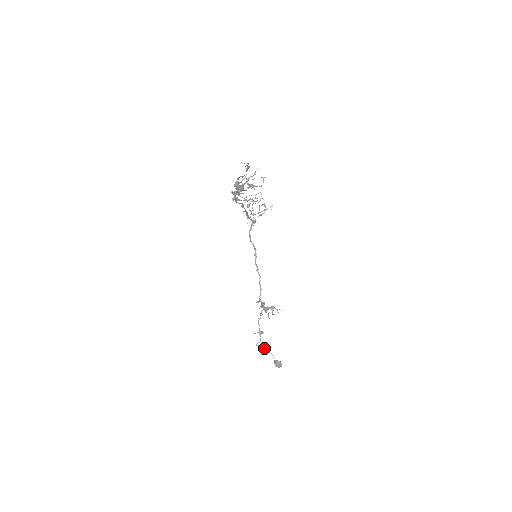
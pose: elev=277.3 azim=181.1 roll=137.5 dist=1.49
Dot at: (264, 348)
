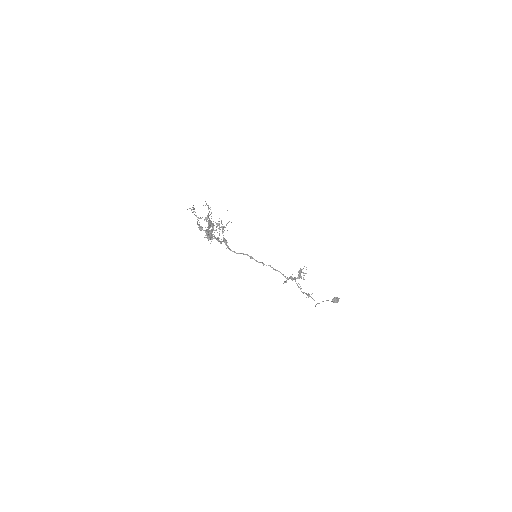
Dot at: (318, 303)
